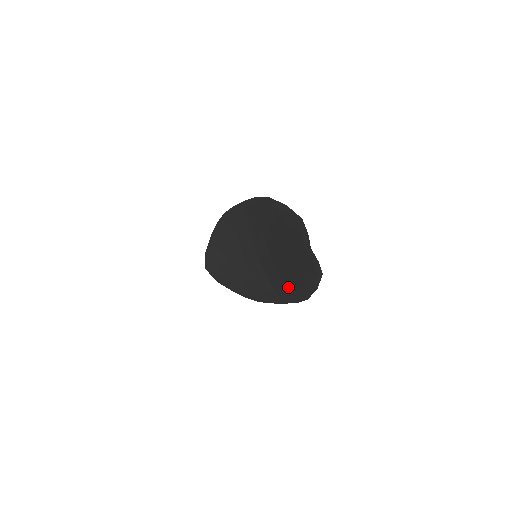
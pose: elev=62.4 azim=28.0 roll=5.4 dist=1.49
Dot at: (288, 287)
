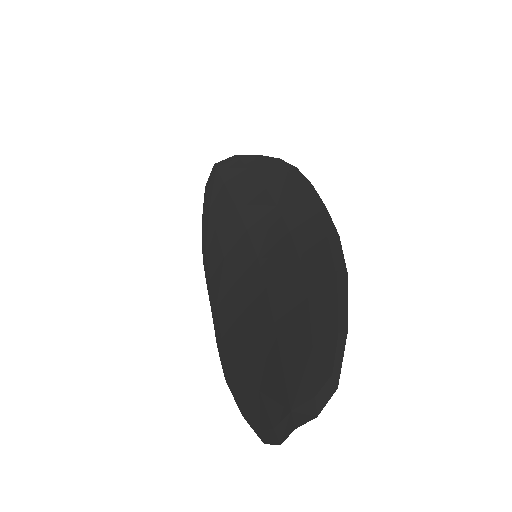
Dot at: (232, 332)
